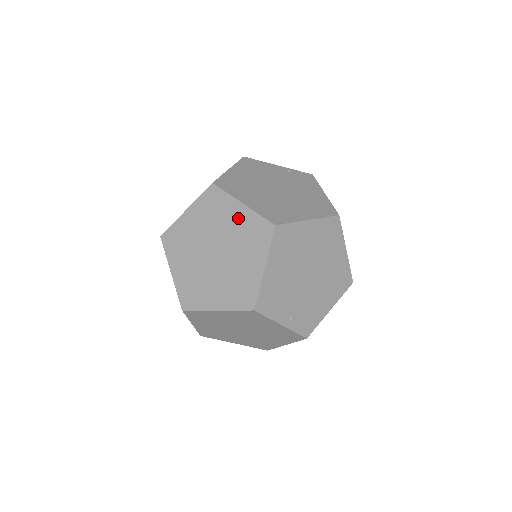
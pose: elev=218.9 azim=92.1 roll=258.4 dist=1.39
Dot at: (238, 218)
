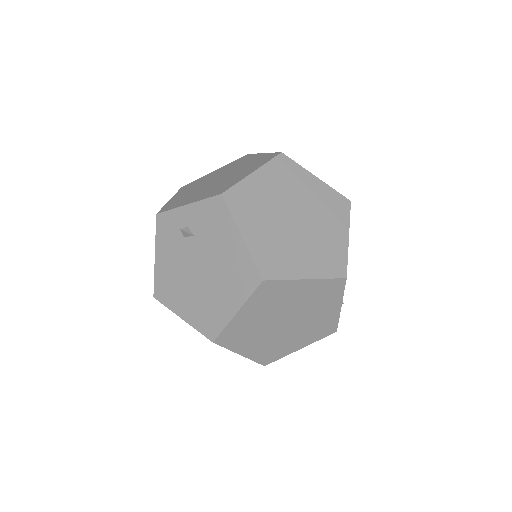
Dot at: (315, 189)
